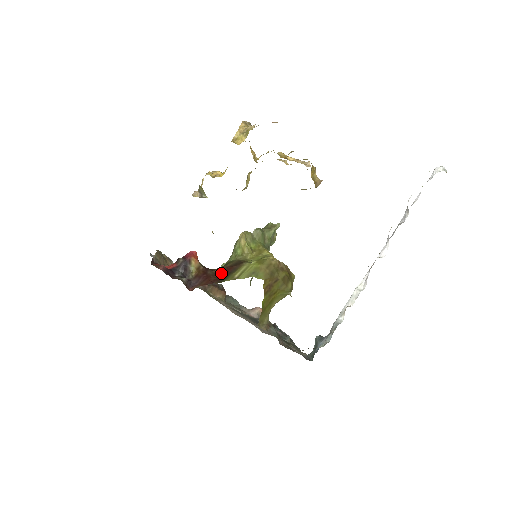
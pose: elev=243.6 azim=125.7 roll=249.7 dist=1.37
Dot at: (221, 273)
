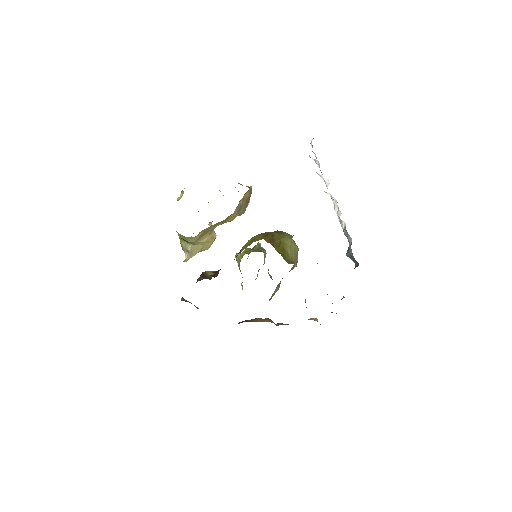
Dot at: occluded
